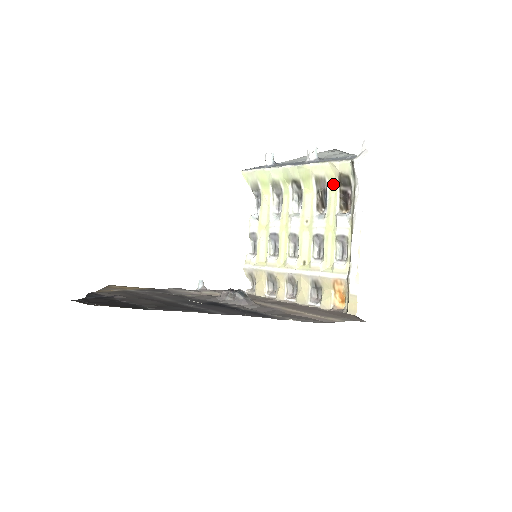
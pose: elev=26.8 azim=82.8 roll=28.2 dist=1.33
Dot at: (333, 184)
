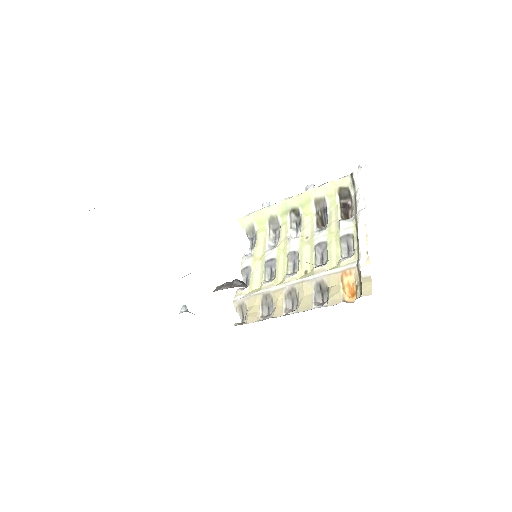
Dot at: (333, 200)
